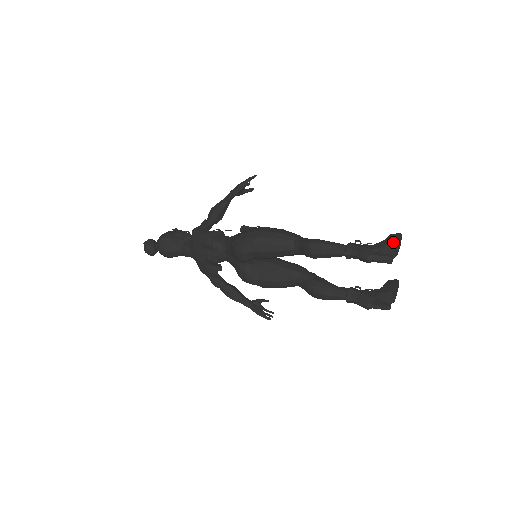
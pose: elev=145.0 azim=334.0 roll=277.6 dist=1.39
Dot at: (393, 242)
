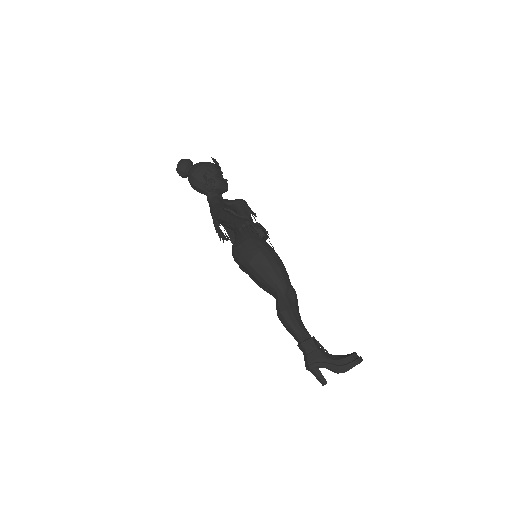
Dot at: (338, 373)
